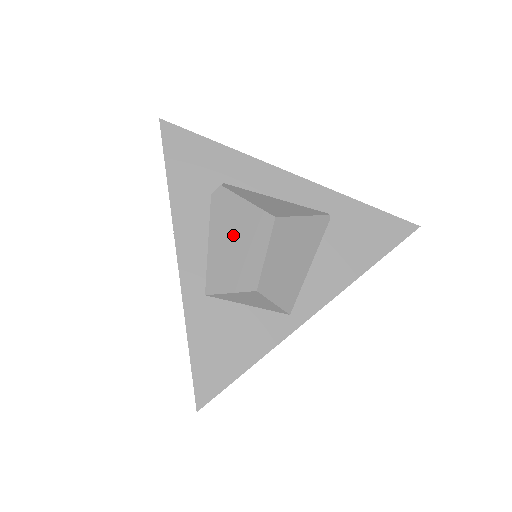
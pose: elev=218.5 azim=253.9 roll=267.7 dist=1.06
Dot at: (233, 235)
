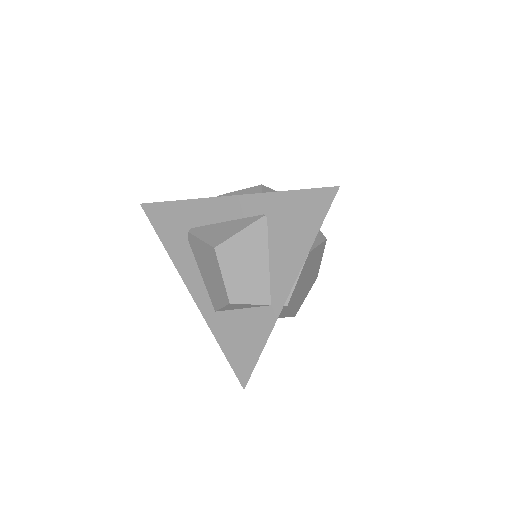
Dot at: (206, 267)
